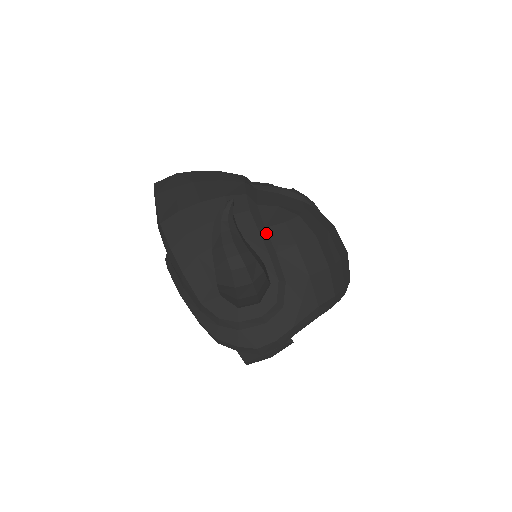
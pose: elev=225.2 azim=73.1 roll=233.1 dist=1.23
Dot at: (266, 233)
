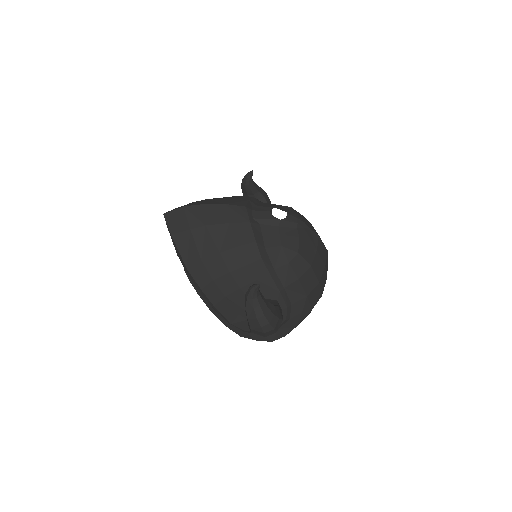
Dot at: (275, 274)
